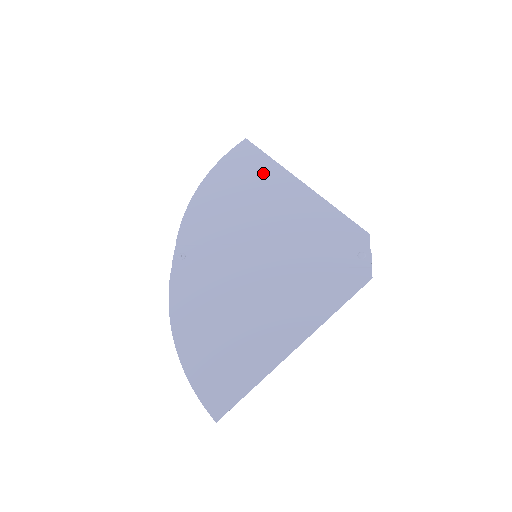
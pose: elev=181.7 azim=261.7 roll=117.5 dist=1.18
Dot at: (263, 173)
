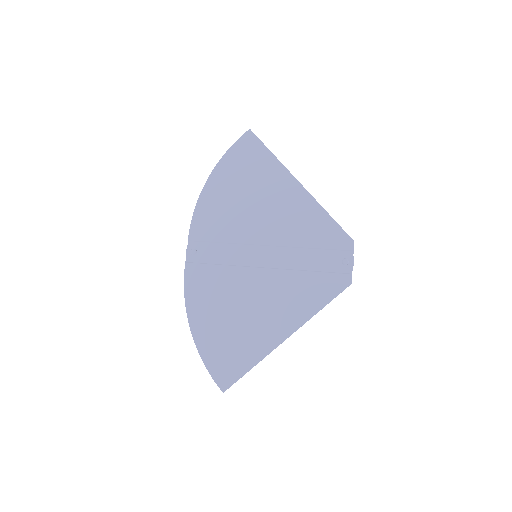
Dot at: (265, 170)
